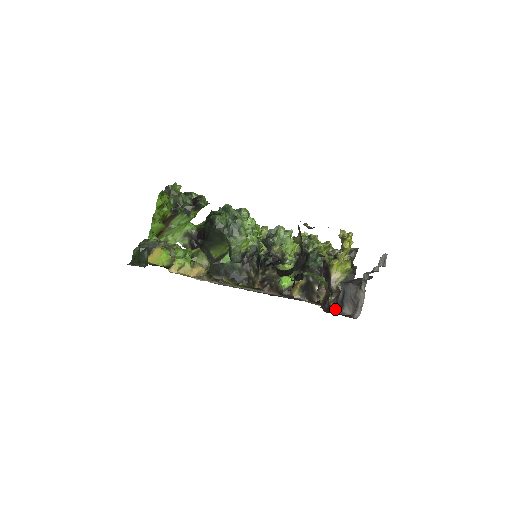
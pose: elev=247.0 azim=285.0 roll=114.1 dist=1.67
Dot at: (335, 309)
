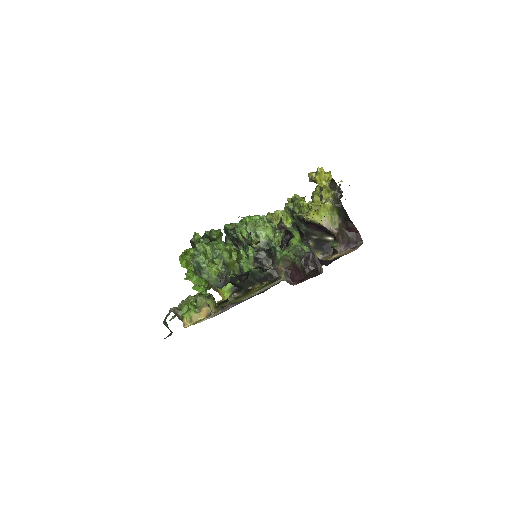
Dot at: (321, 265)
